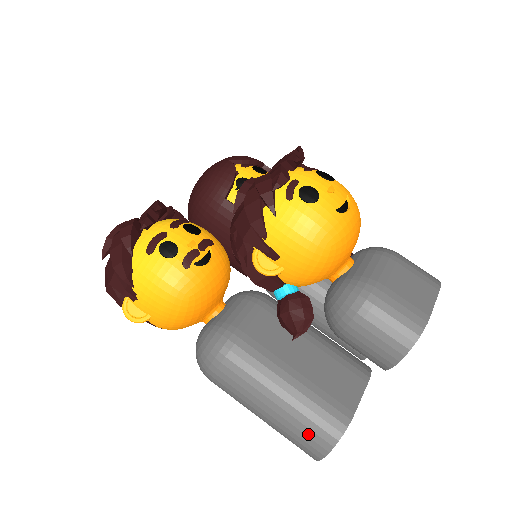
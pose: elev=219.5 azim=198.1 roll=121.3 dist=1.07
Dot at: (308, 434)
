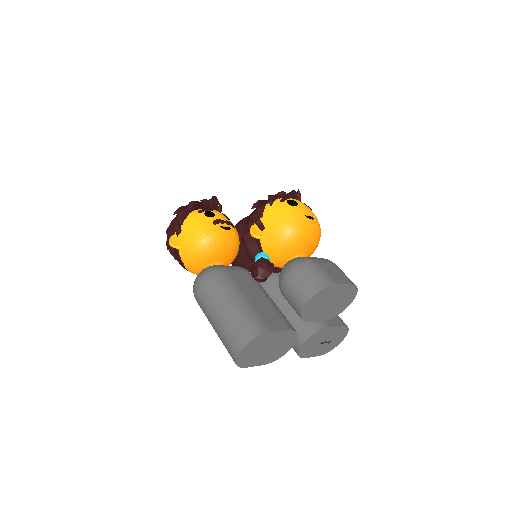
Dot at: (238, 330)
